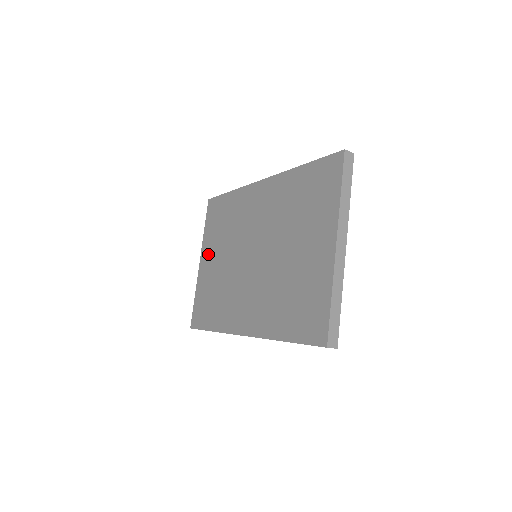
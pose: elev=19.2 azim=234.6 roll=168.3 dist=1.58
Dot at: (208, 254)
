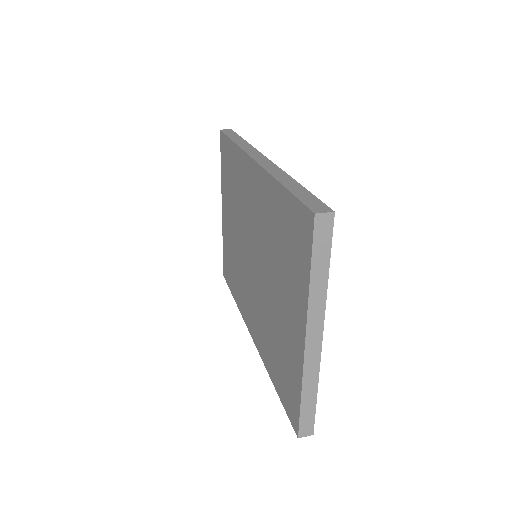
Dot at: (225, 207)
